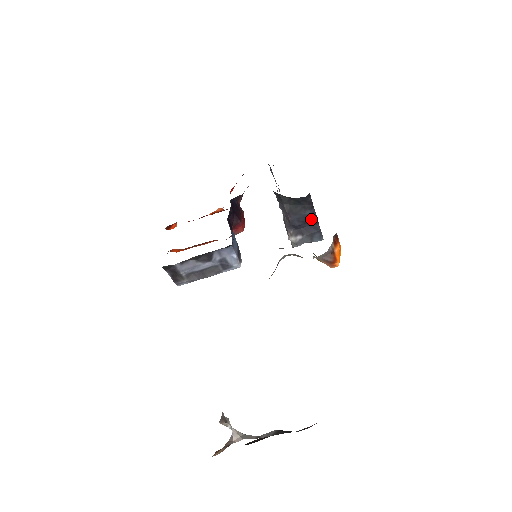
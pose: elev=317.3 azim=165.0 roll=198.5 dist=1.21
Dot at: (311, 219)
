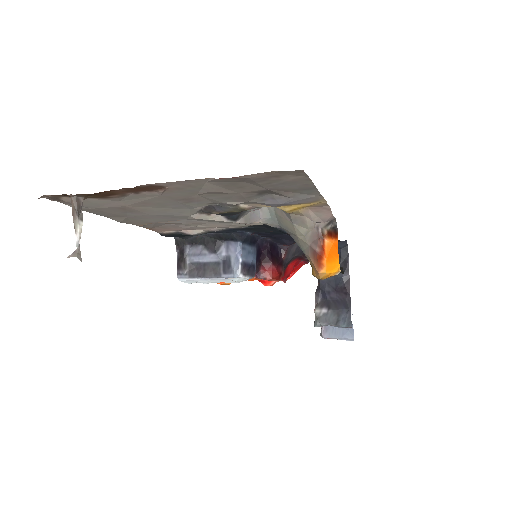
Dot at: (343, 287)
